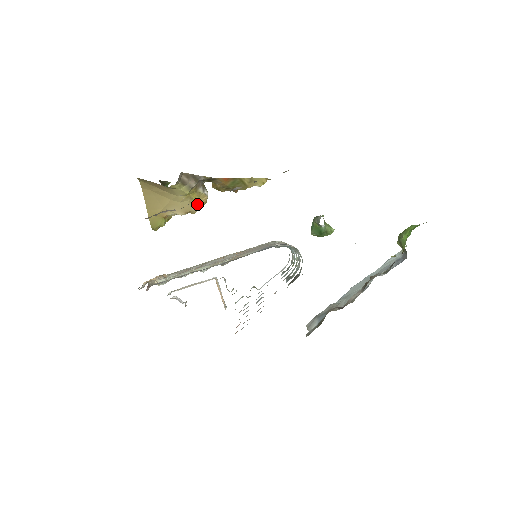
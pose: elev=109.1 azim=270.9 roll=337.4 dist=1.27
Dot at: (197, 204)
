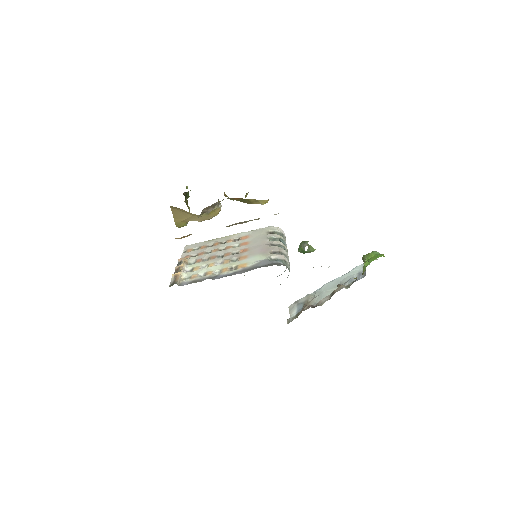
Dot at: (213, 215)
